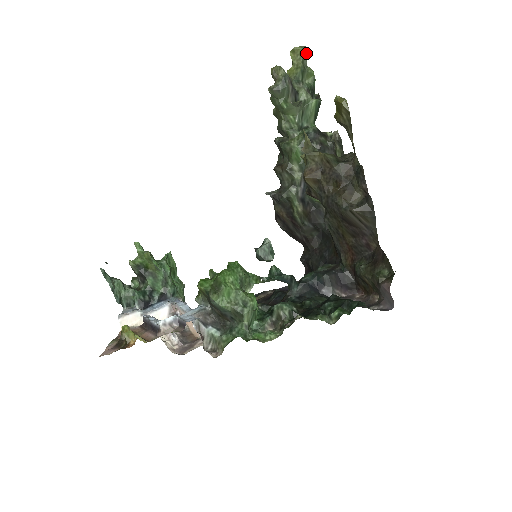
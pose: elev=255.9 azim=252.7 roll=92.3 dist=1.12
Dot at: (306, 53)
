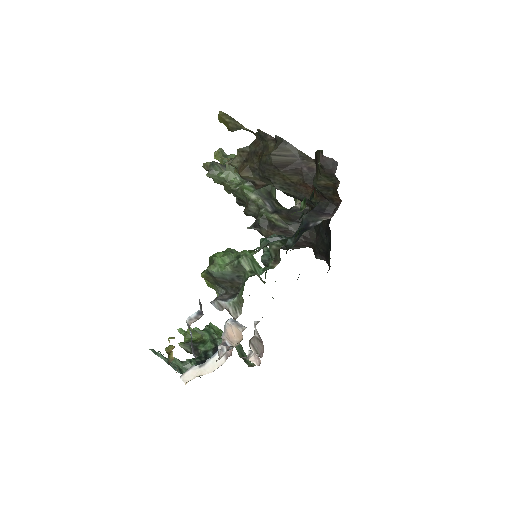
Dot at: (223, 151)
